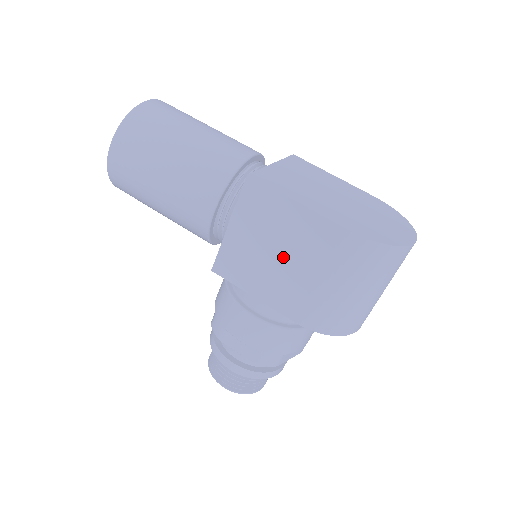
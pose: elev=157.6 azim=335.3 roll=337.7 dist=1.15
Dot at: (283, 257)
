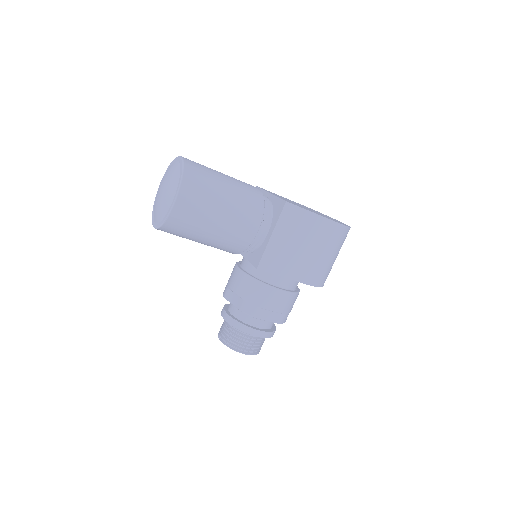
Dot at: (304, 247)
